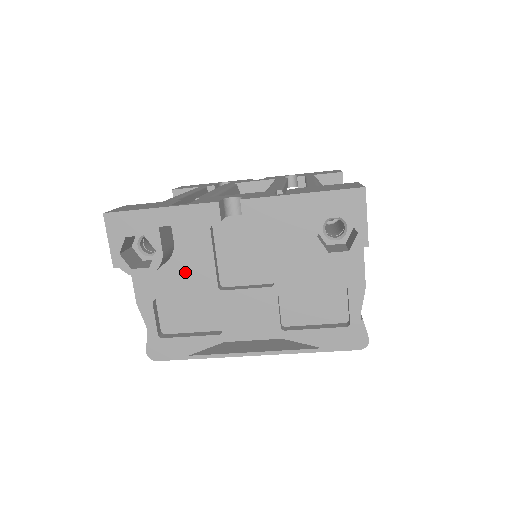
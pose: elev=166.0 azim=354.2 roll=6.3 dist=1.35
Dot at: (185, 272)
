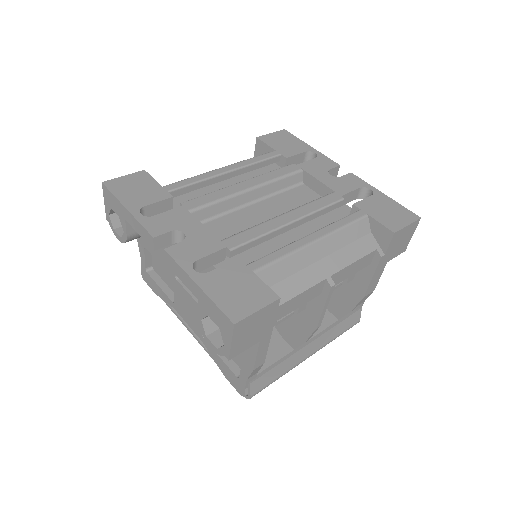
Dot at: (160, 248)
